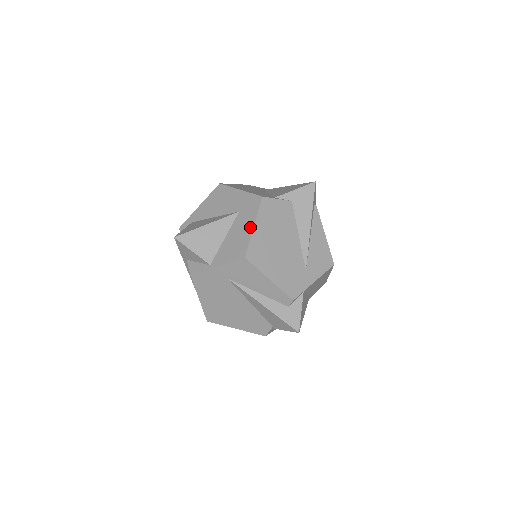
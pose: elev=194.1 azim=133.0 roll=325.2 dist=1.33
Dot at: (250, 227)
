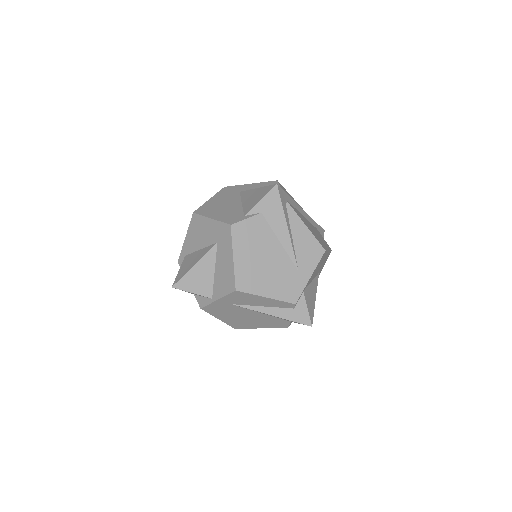
Dot at: (230, 259)
